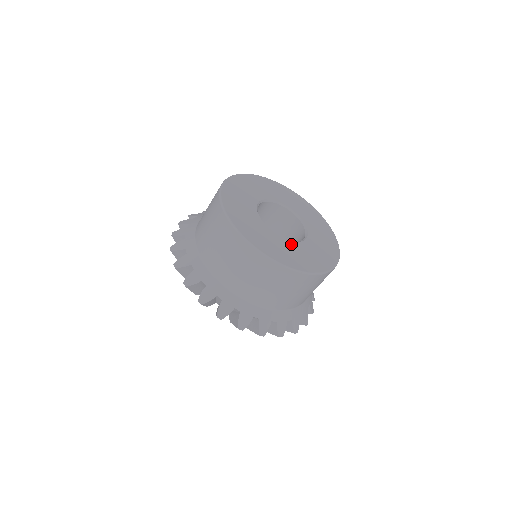
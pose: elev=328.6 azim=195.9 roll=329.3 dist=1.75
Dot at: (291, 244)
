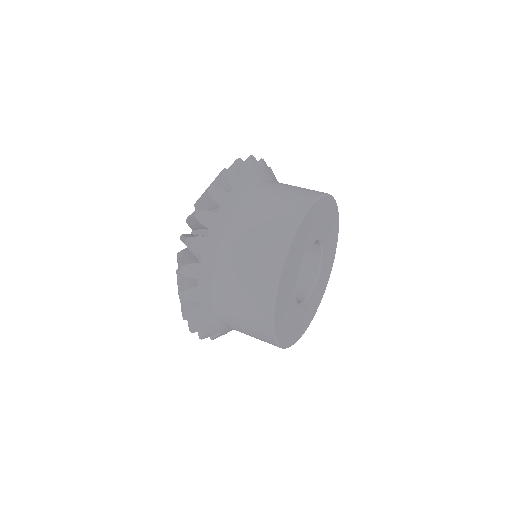
Dot at: (300, 310)
